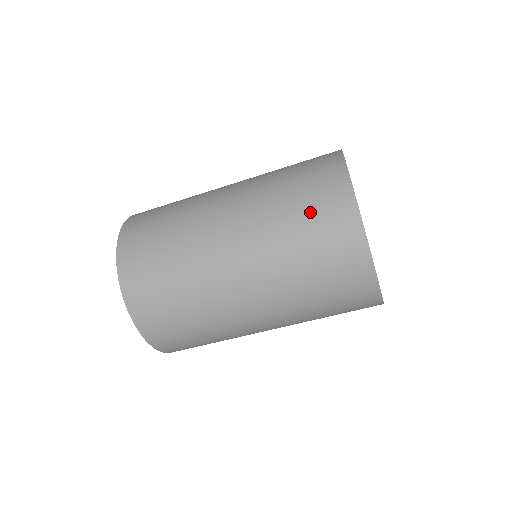
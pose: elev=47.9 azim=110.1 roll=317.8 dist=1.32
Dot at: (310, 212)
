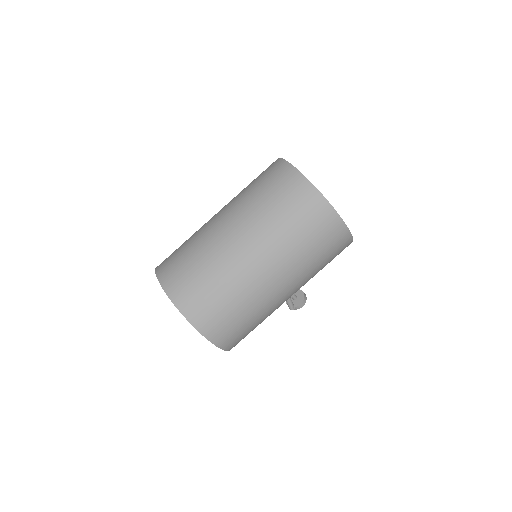
Dot at: (261, 179)
